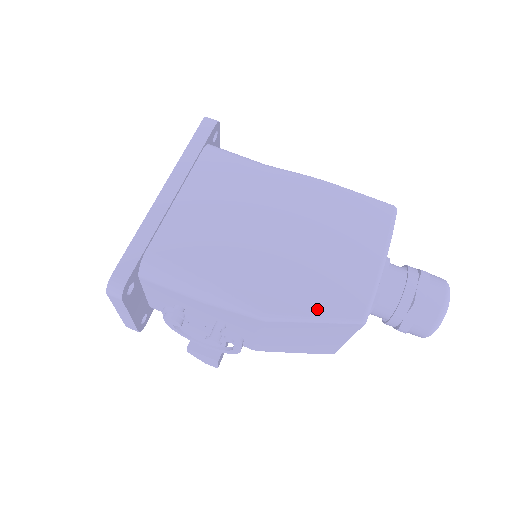
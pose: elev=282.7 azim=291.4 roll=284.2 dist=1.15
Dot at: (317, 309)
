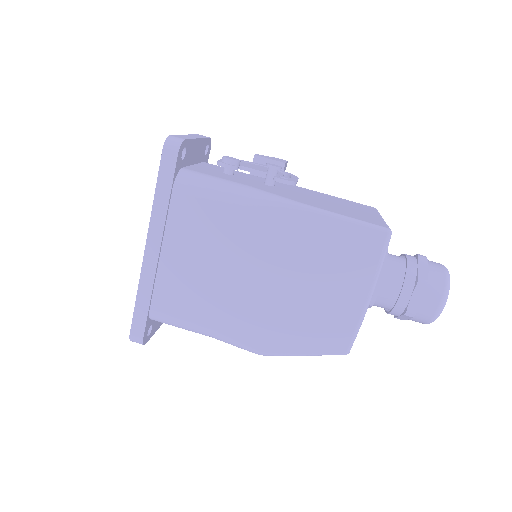
Dot at: (304, 347)
